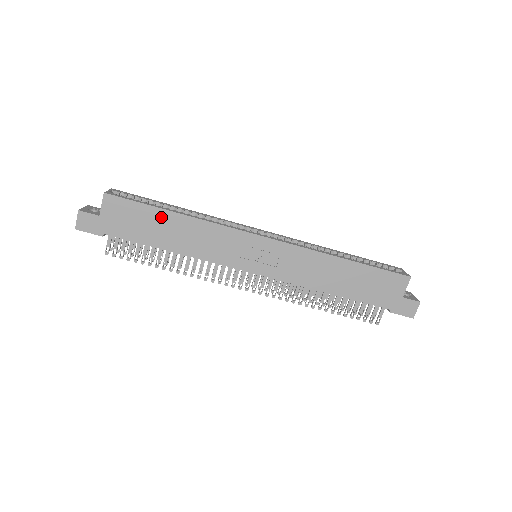
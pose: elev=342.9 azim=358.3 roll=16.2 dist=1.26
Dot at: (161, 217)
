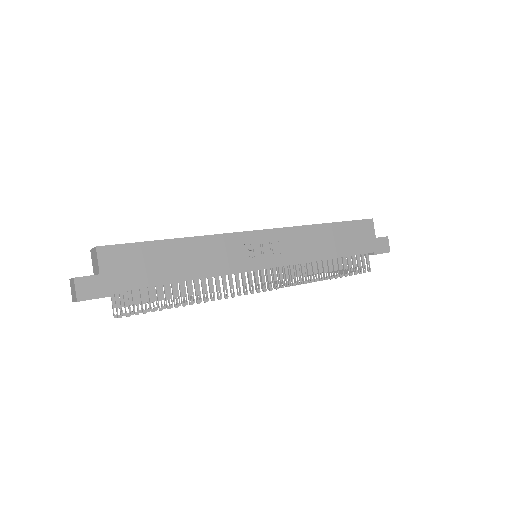
Dot at: (163, 249)
